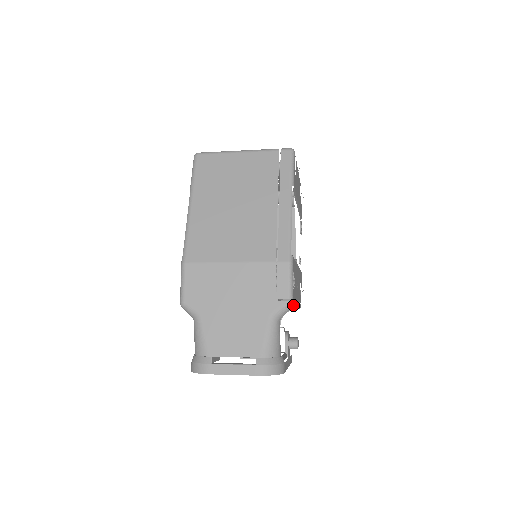
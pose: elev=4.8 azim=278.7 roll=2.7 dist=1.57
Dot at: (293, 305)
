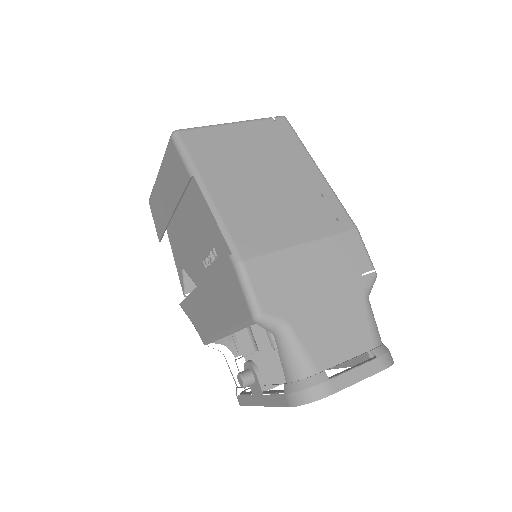
Dot at: occluded
